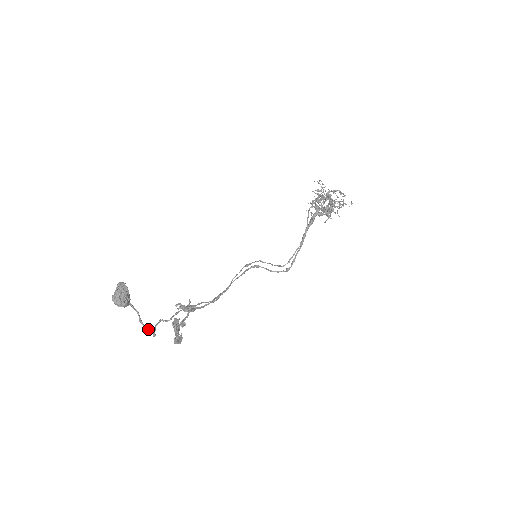
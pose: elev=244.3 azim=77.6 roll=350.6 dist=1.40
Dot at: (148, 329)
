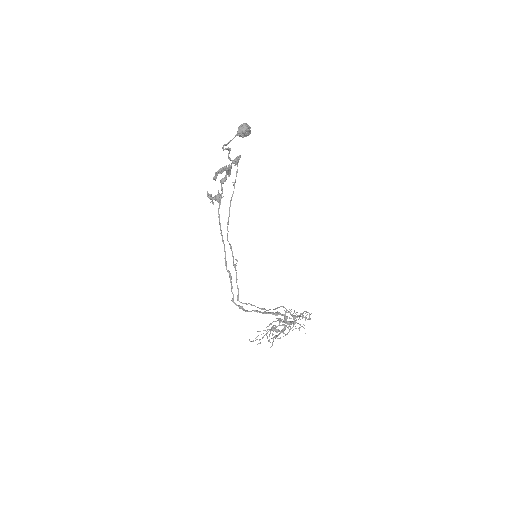
Dot at: occluded
